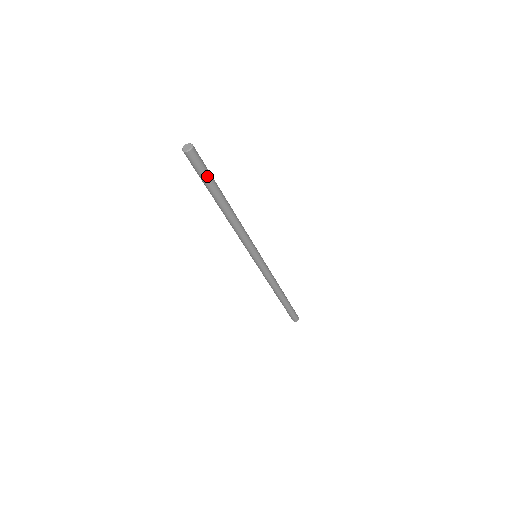
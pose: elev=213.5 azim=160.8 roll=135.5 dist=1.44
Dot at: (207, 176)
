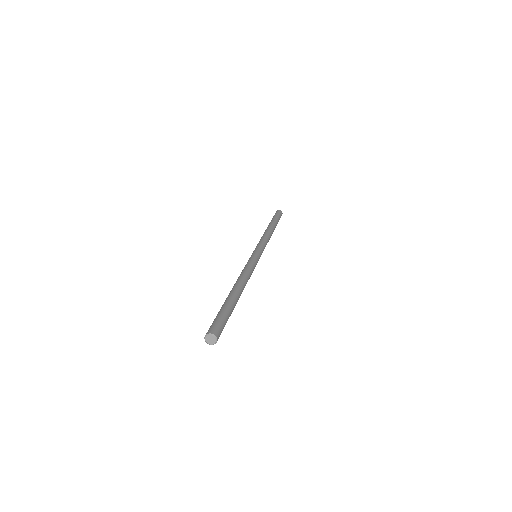
Dot at: occluded
